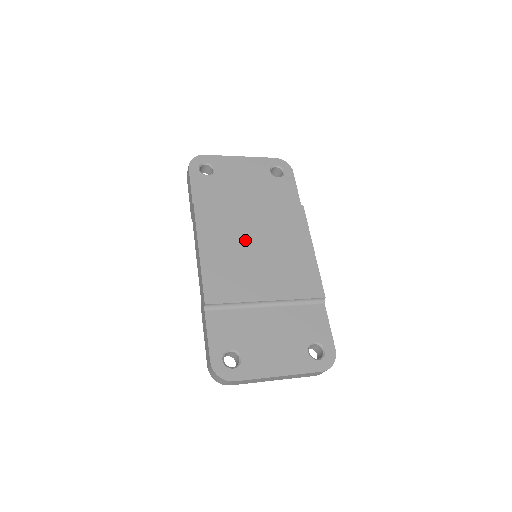
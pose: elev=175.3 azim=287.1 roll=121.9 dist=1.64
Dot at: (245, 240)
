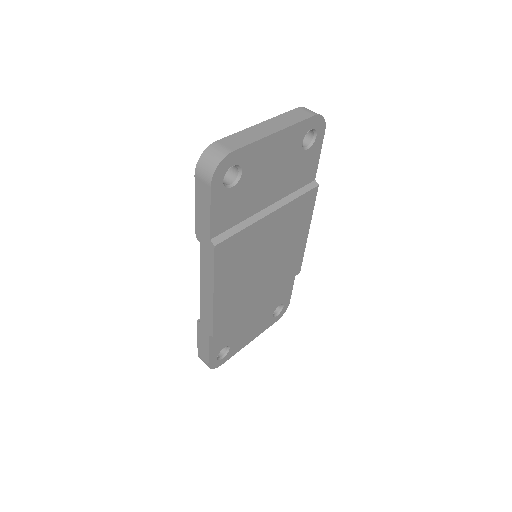
Dot at: (256, 259)
